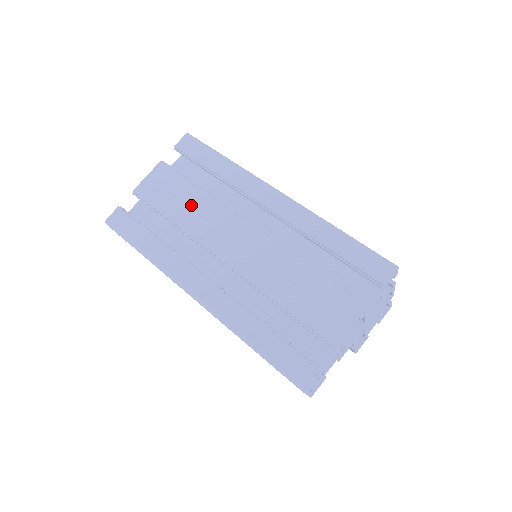
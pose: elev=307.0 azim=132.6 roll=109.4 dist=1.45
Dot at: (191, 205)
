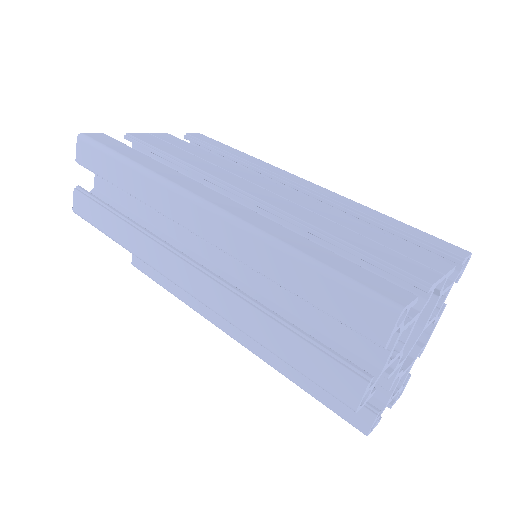
Dot at: (205, 159)
